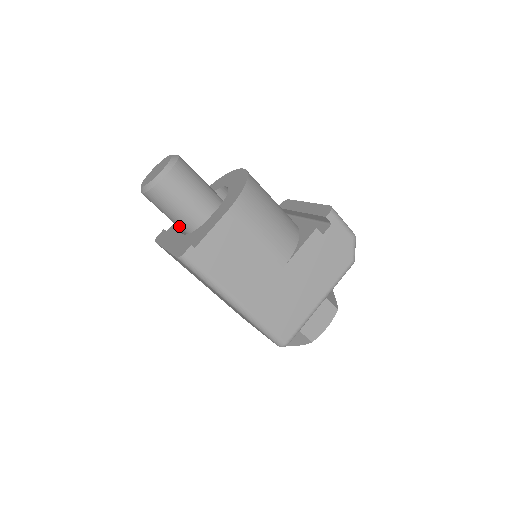
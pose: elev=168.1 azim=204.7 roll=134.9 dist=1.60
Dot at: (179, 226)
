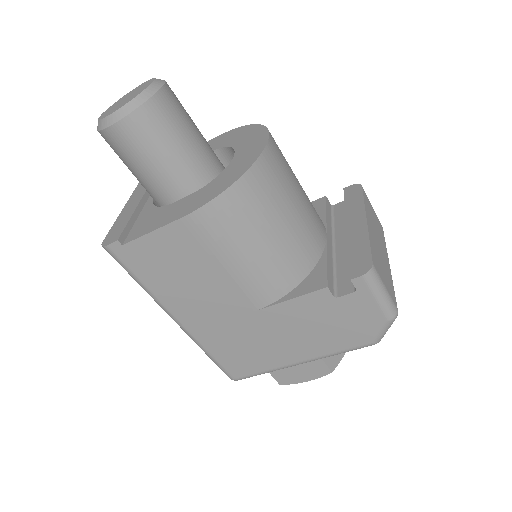
Dot at: occluded
